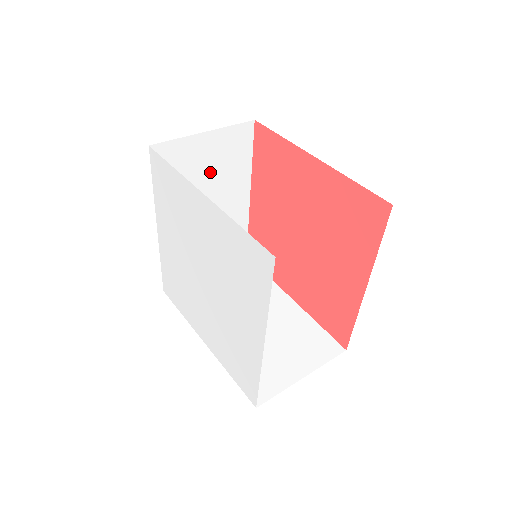
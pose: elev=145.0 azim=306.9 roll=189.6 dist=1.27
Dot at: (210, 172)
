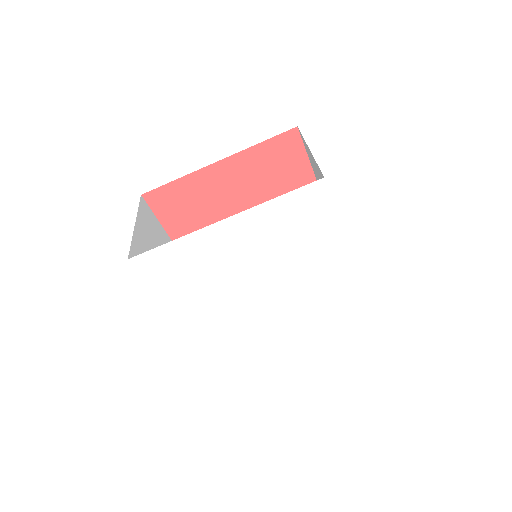
Dot at: occluded
